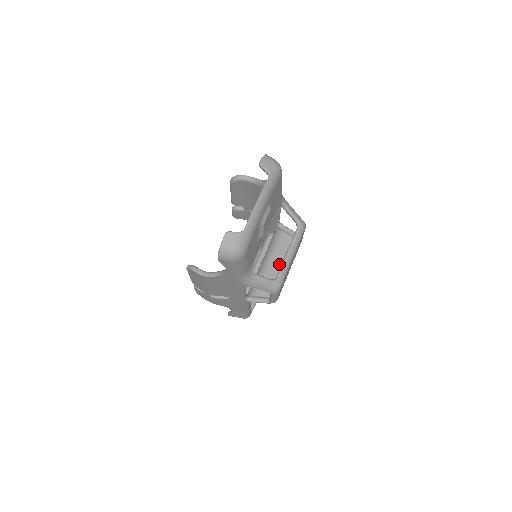
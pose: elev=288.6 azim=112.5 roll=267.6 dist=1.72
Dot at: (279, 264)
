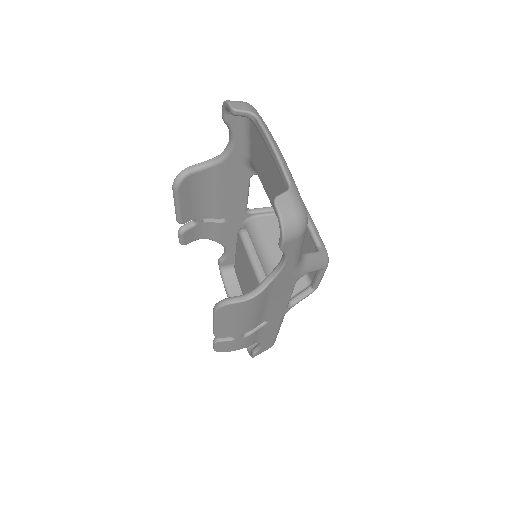
Dot at: occluded
